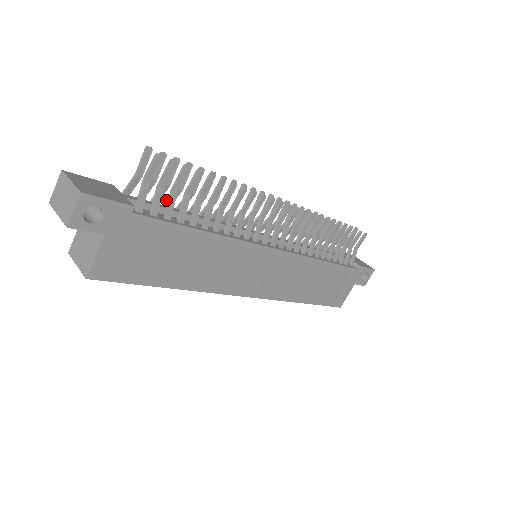
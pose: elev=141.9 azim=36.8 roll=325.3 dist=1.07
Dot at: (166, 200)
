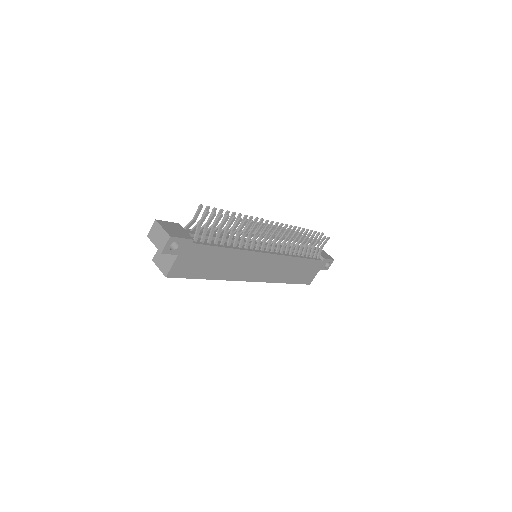
Dot at: occluded
